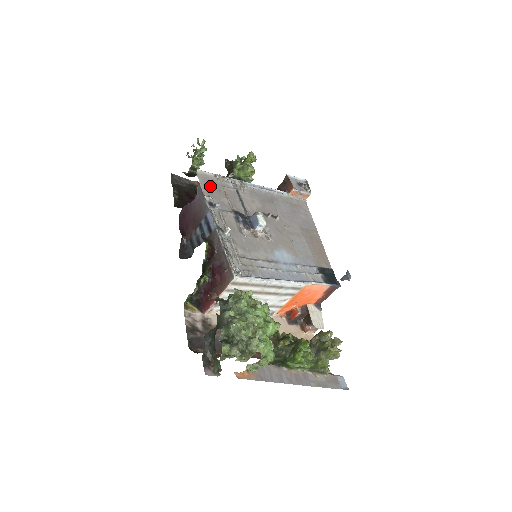
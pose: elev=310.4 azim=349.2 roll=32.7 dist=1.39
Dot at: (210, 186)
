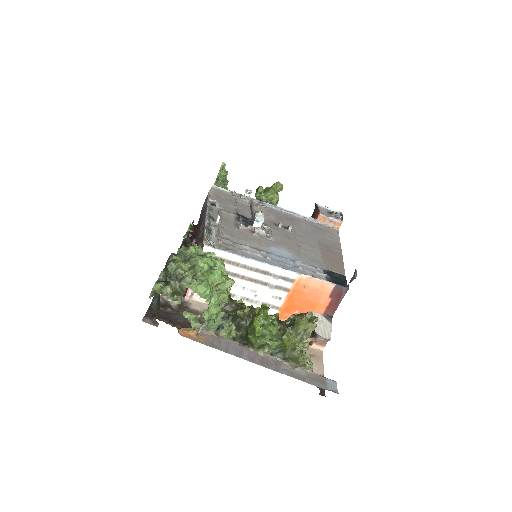
Dot at: (221, 196)
